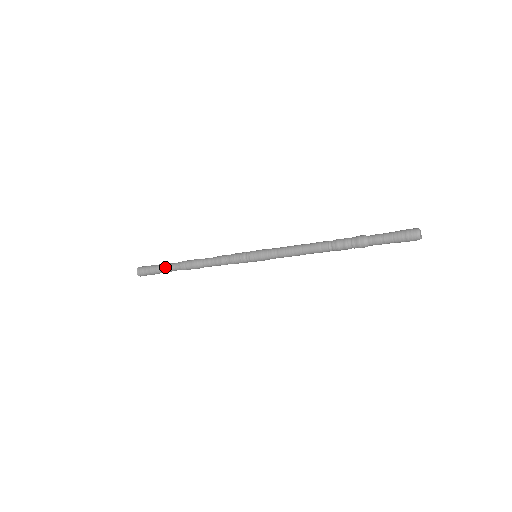
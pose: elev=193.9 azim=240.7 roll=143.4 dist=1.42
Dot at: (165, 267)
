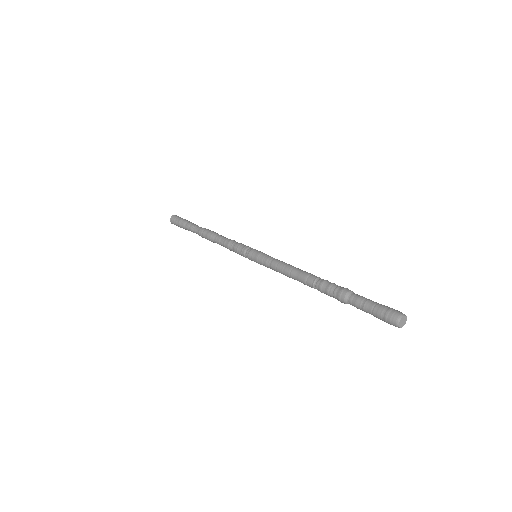
Dot at: (190, 226)
